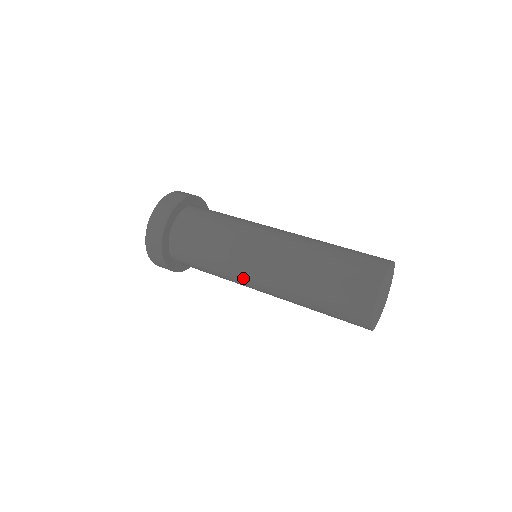
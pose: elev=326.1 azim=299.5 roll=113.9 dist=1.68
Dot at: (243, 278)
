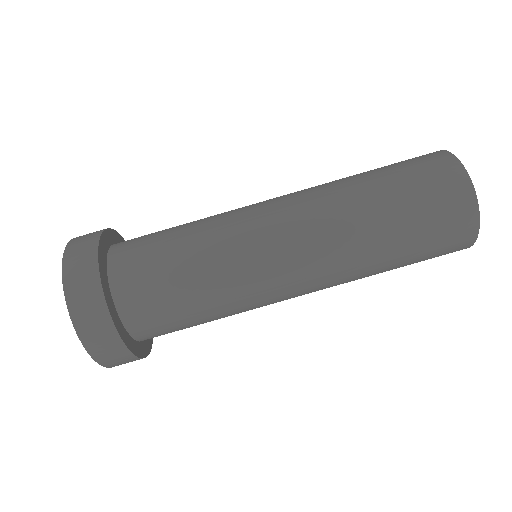
Dot at: occluded
